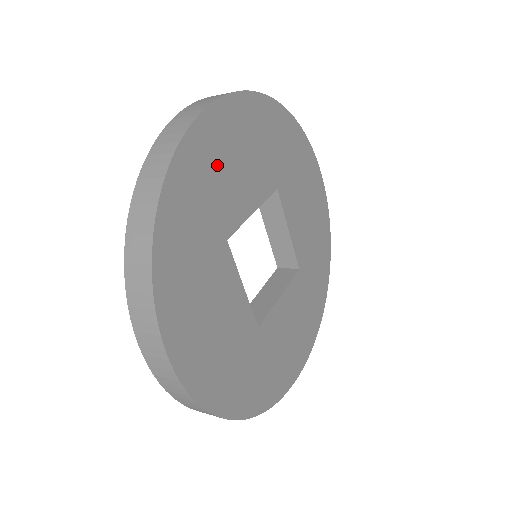
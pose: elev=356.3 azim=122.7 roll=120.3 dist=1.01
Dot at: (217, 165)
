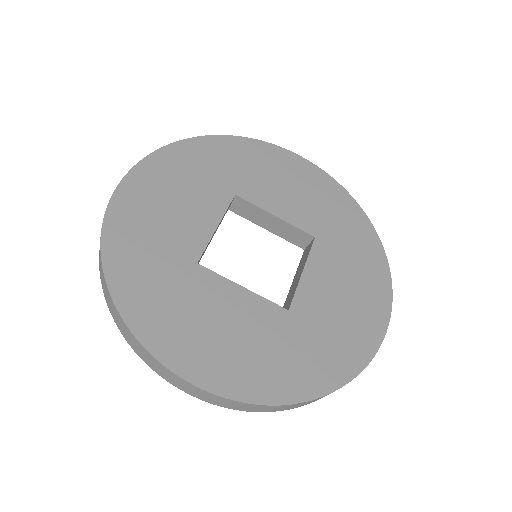
Dot at: (151, 219)
